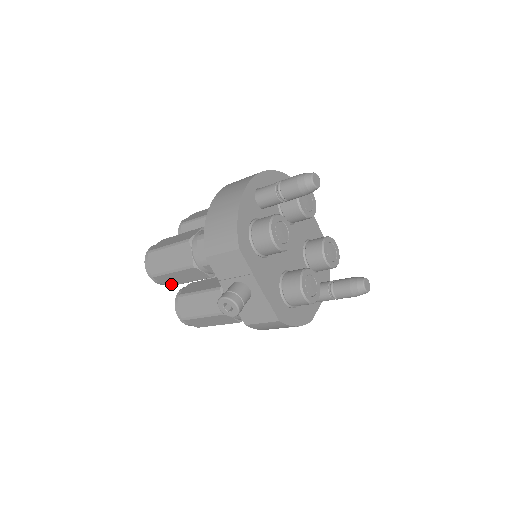
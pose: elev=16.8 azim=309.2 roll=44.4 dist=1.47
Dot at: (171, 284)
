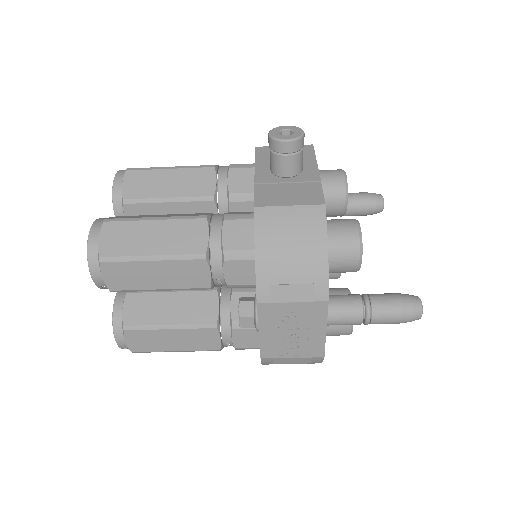
Dot at: (133, 195)
